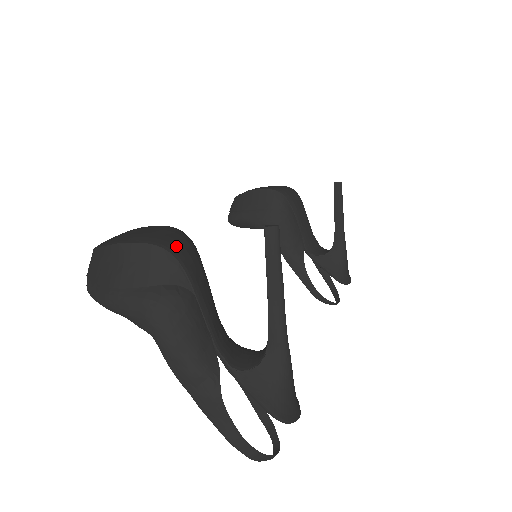
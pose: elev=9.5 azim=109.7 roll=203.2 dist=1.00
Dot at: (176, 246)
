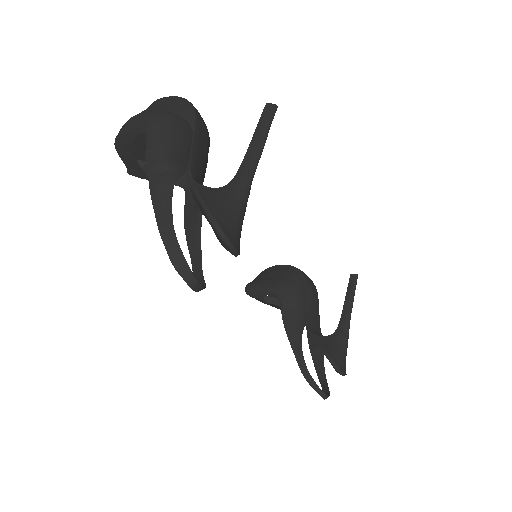
Dot at: occluded
